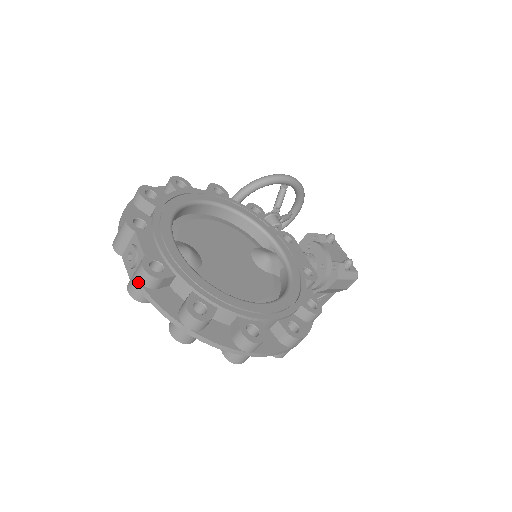
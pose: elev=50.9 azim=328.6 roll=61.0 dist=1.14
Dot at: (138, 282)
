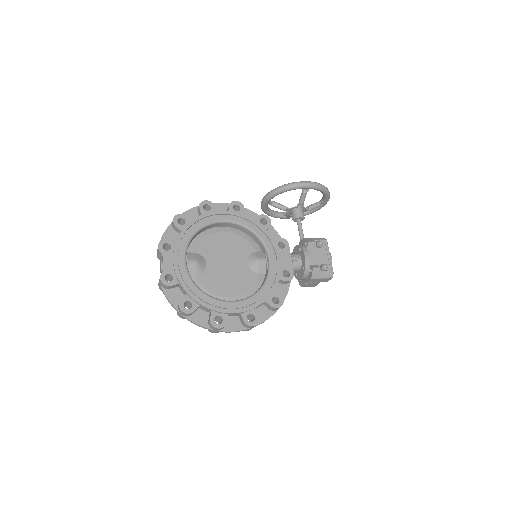
Dot at: (160, 284)
